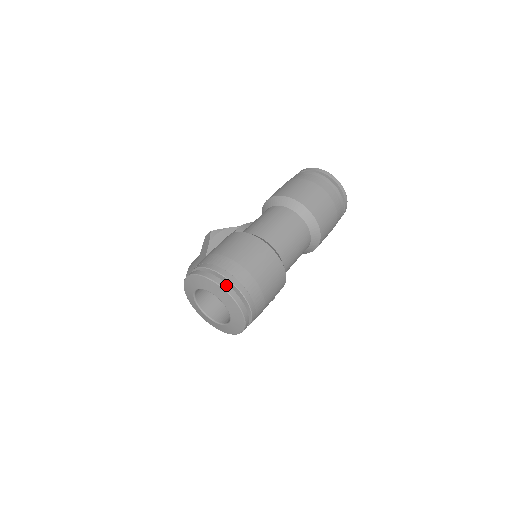
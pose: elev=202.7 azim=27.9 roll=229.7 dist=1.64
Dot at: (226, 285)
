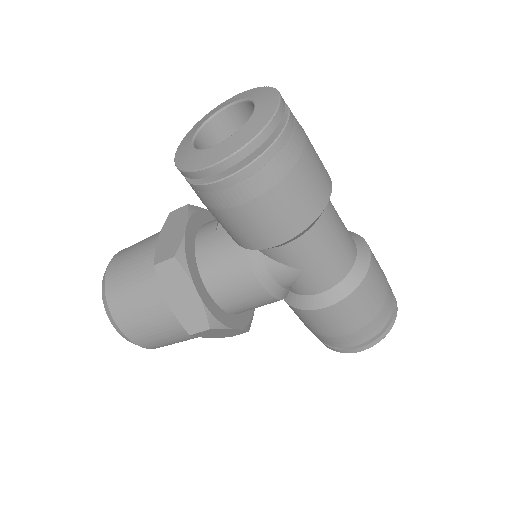
Dot at: occluded
